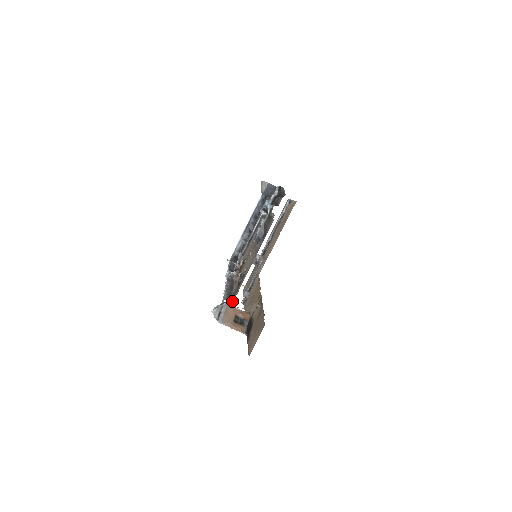
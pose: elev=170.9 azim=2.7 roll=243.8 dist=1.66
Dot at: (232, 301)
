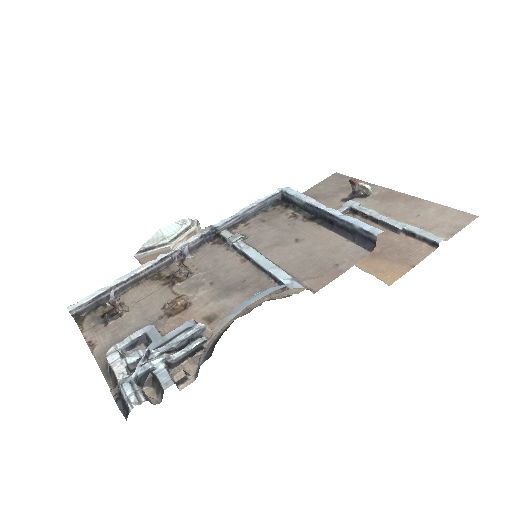
Dot at: (82, 315)
